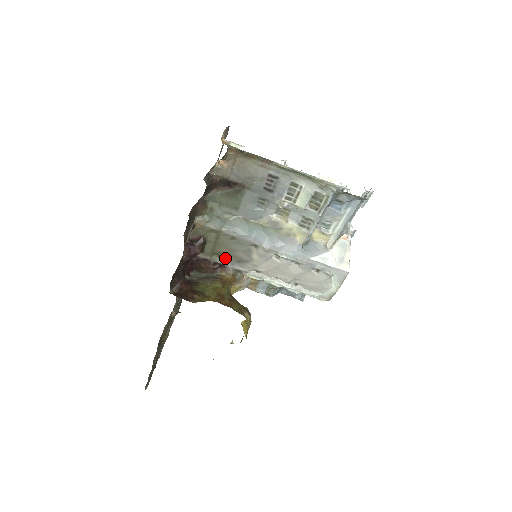
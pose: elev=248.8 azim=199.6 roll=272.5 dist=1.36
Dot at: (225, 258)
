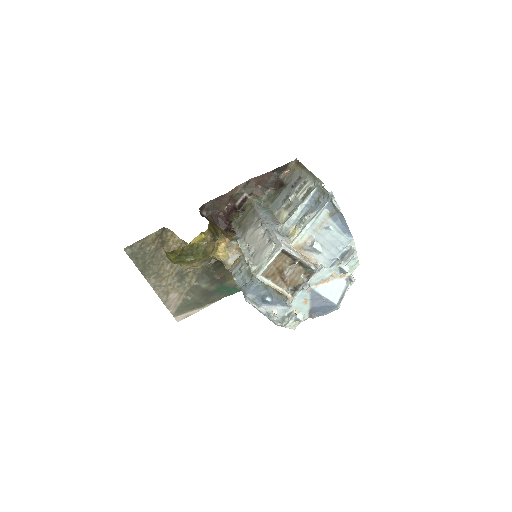
Dot at: (240, 228)
